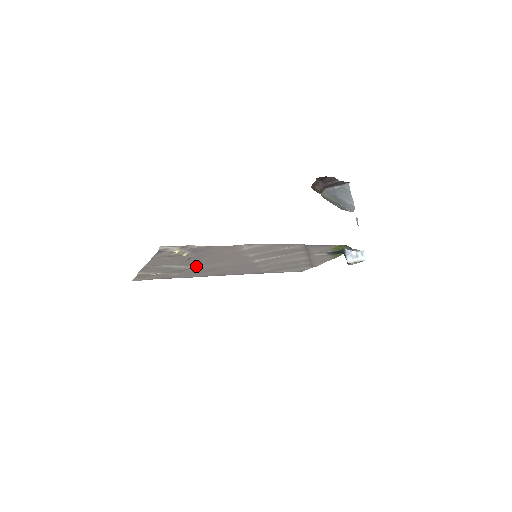
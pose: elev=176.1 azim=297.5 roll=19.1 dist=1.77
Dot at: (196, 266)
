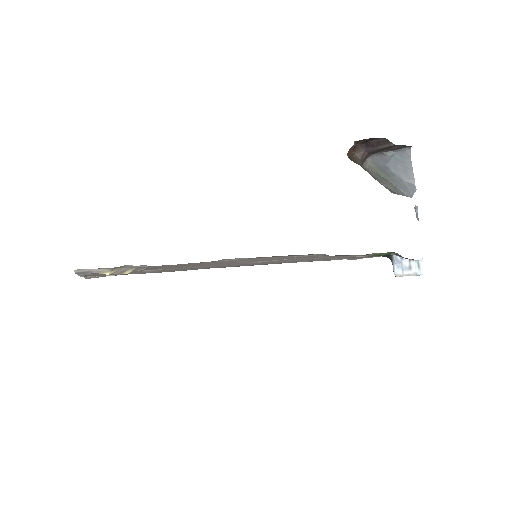
Dot at: occluded
